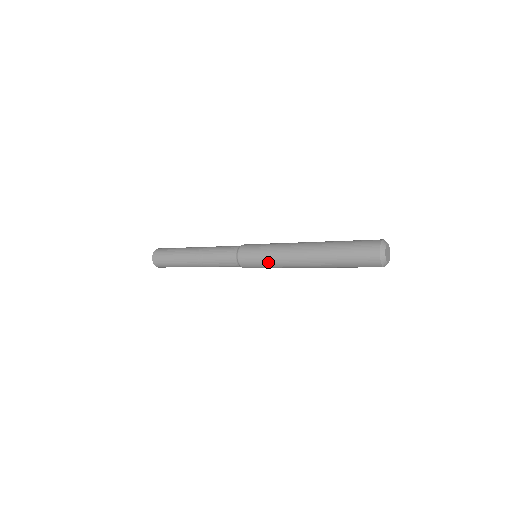
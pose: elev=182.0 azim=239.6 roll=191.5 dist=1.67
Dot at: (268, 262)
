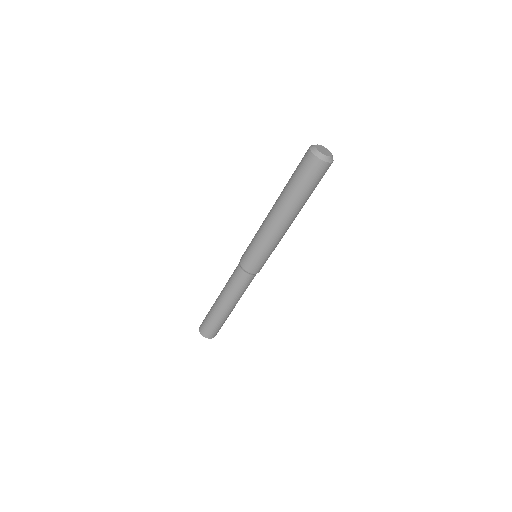
Dot at: (259, 247)
